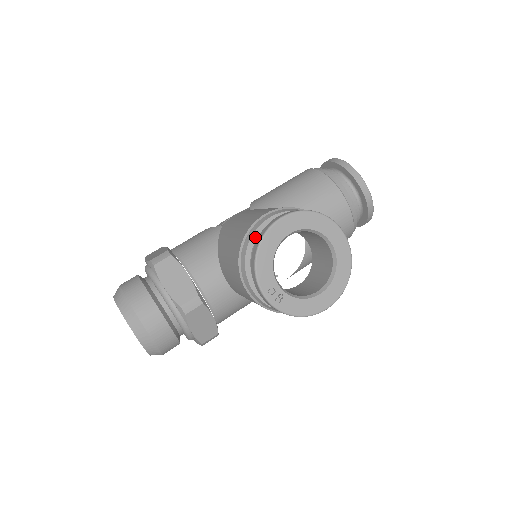
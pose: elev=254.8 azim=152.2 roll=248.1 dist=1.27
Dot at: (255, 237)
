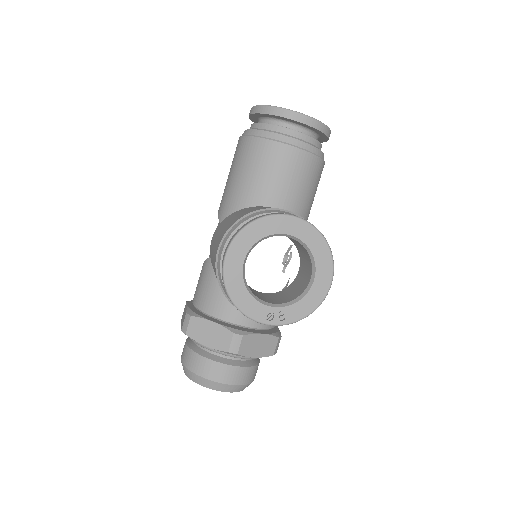
Dot at: occluded
